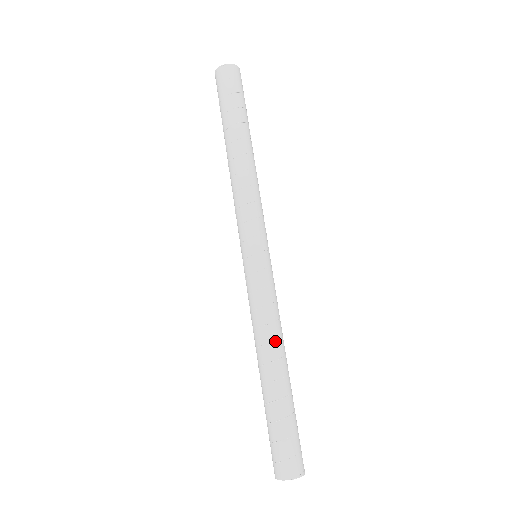
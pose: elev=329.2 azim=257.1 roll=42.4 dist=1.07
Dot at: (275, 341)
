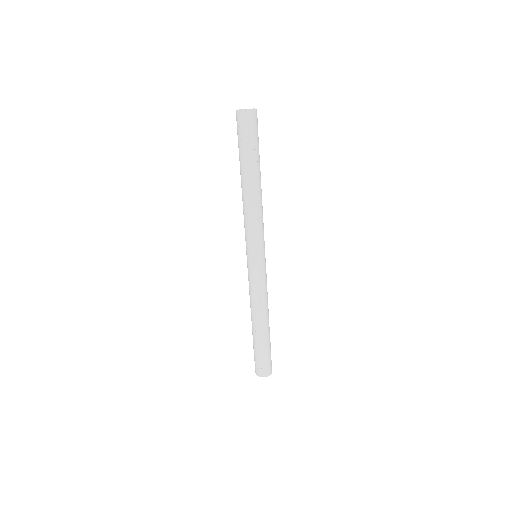
Dot at: (262, 311)
